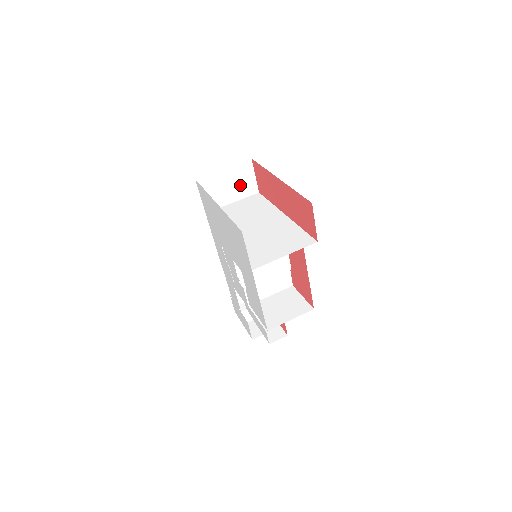
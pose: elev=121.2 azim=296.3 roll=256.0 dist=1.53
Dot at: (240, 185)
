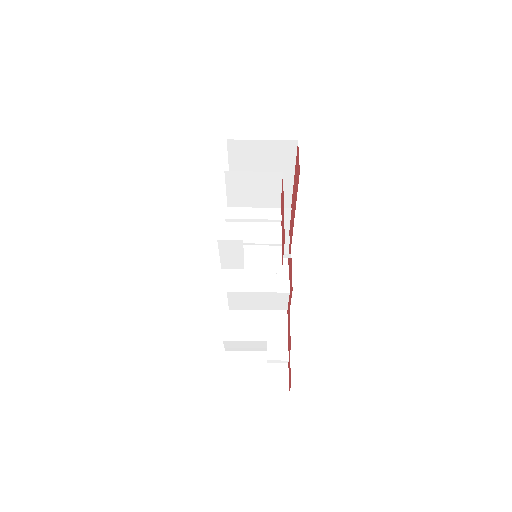
Dot at: occluded
